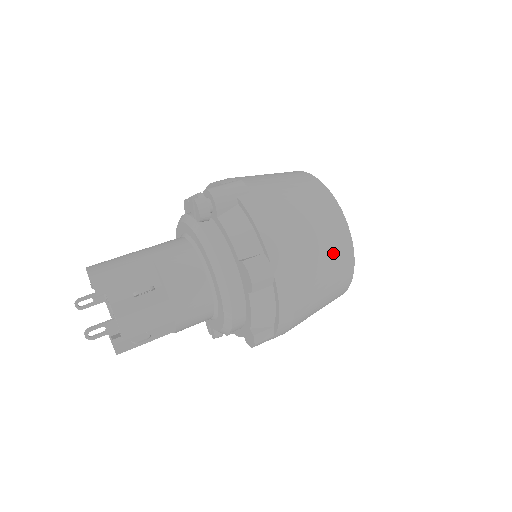
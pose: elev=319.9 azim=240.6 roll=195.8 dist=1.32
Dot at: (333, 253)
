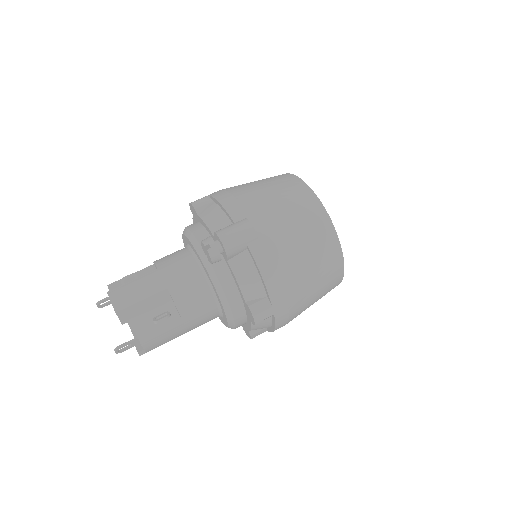
Dot at: (326, 282)
